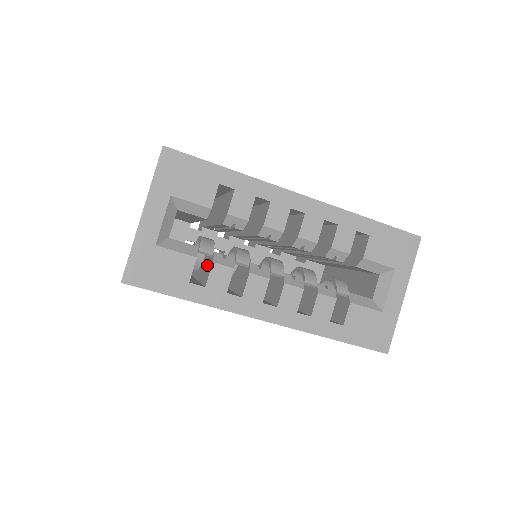
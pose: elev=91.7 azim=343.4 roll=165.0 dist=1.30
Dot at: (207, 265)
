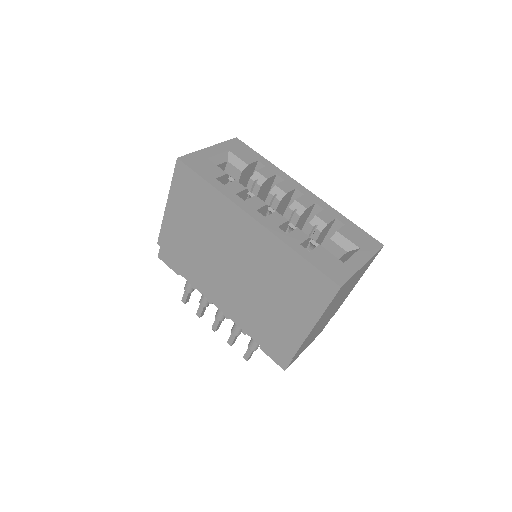
Dot at: occluded
